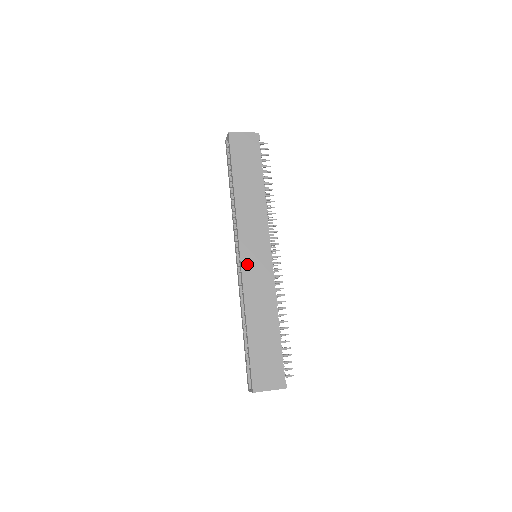
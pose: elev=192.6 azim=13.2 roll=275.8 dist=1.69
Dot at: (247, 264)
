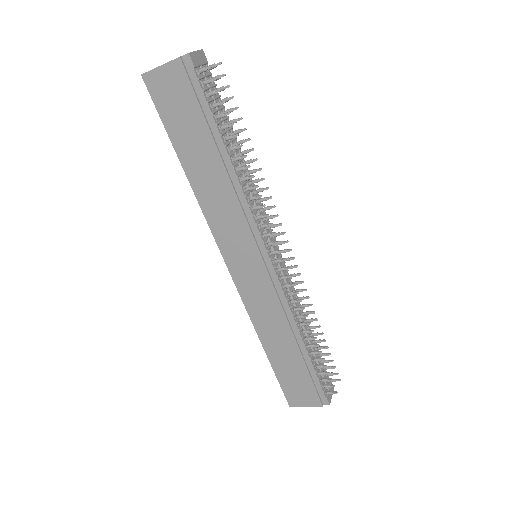
Dot at: (240, 278)
